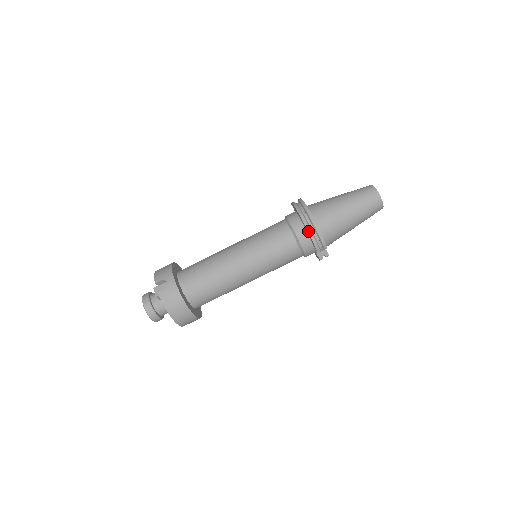
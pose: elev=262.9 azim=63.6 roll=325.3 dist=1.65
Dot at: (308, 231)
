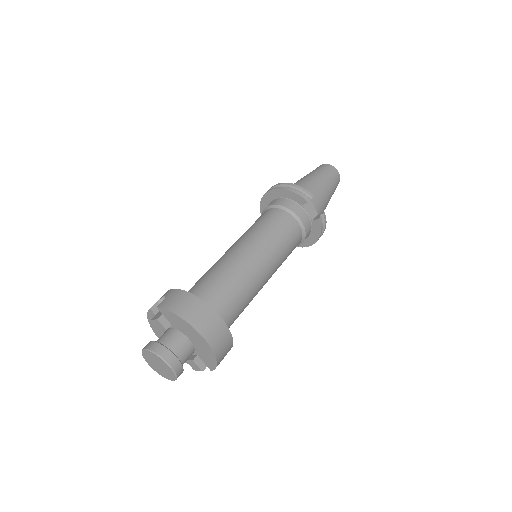
Dot at: (284, 189)
